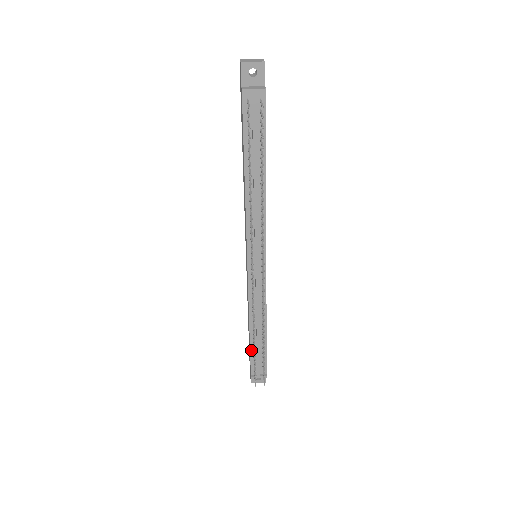
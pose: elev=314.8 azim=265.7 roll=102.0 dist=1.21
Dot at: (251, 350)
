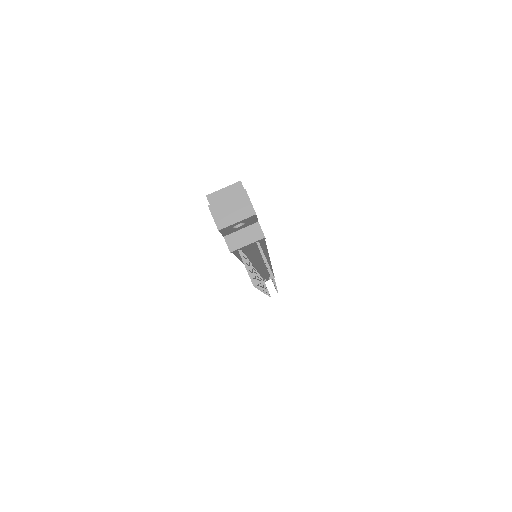
Dot at: occluded
